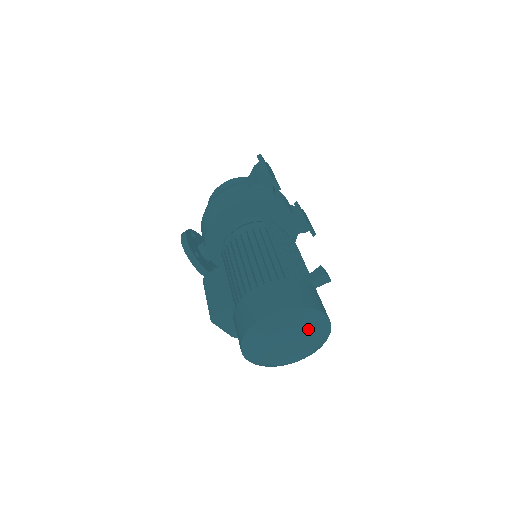
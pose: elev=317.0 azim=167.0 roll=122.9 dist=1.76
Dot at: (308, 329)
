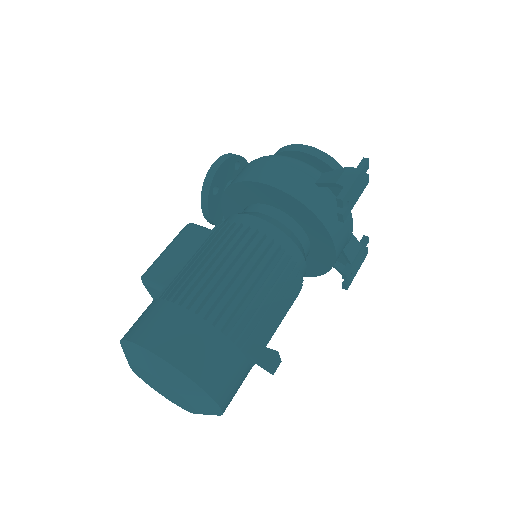
Dot at: (187, 401)
